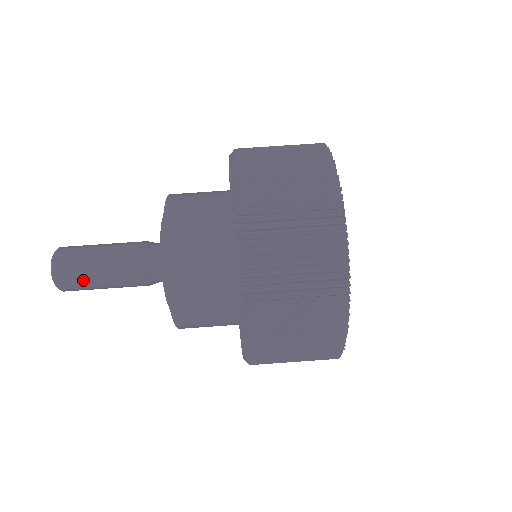
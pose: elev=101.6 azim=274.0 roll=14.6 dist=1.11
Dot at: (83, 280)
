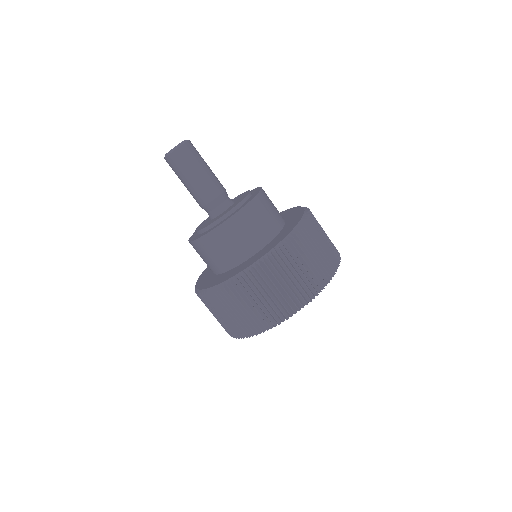
Dot at: occluded
